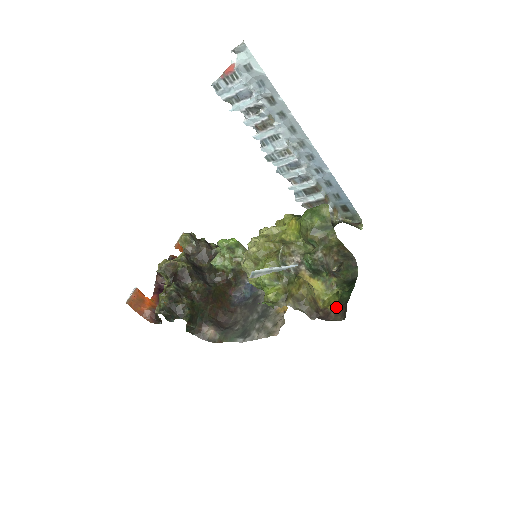
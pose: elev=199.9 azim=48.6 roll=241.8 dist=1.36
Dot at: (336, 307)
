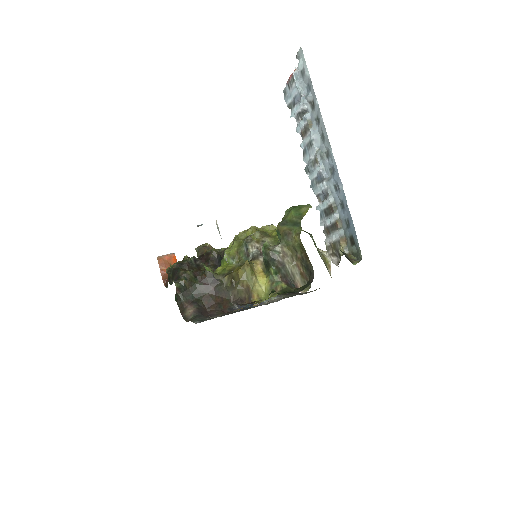
Dot at: (257, 301)
